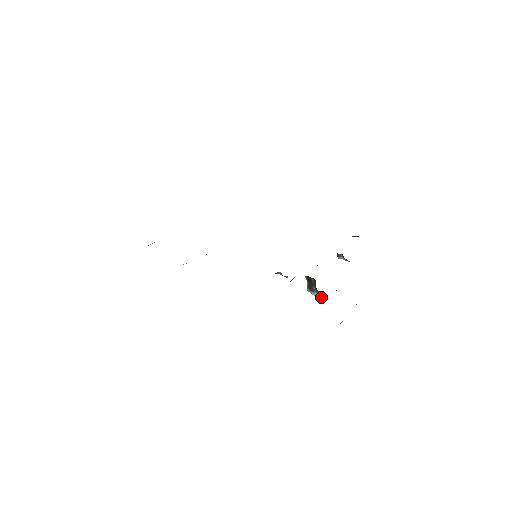
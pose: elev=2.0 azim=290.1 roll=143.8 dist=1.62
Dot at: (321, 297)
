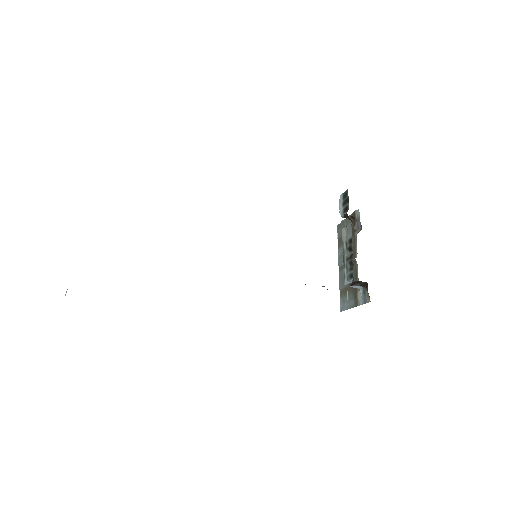
Dot at: (362, 288)
